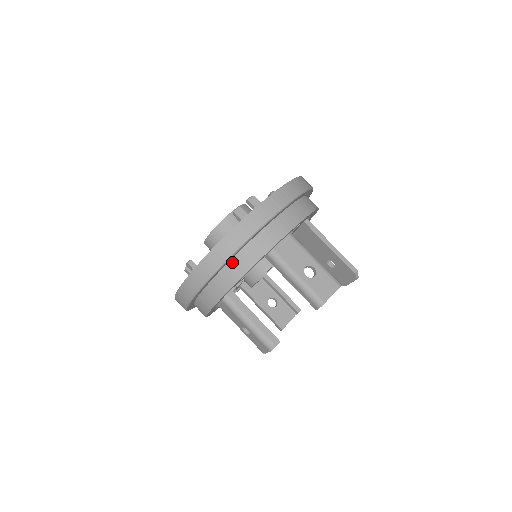
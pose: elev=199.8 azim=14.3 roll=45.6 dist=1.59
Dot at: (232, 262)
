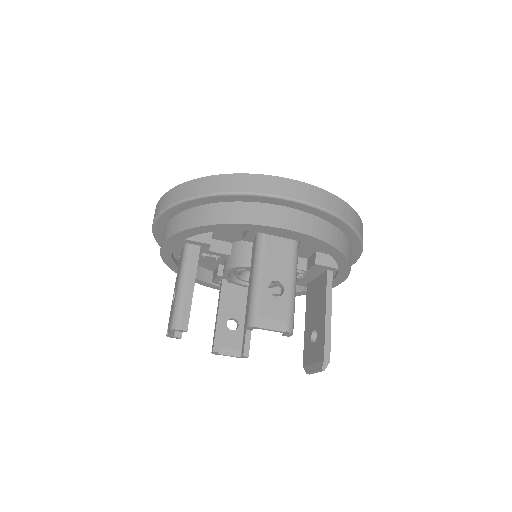
Dot at: (218, 205)
